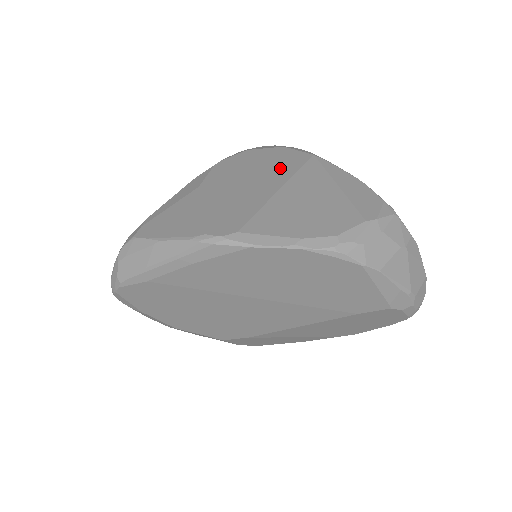
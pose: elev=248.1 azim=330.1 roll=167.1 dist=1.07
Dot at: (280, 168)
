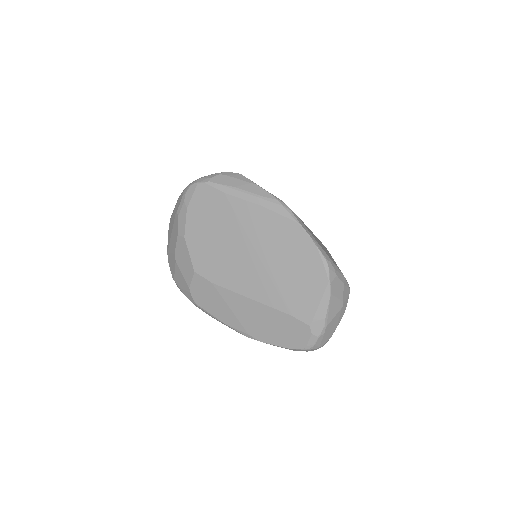
Dot at: occluded
